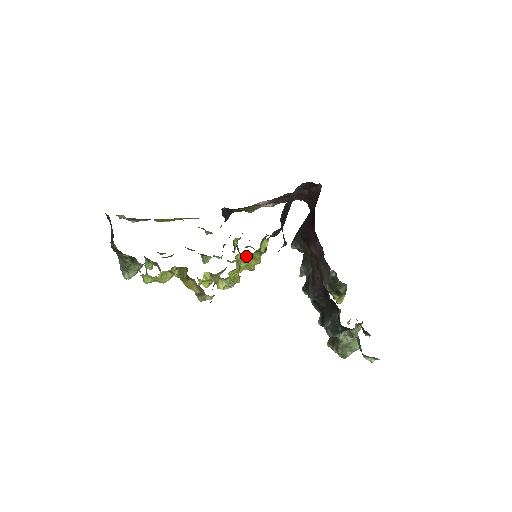
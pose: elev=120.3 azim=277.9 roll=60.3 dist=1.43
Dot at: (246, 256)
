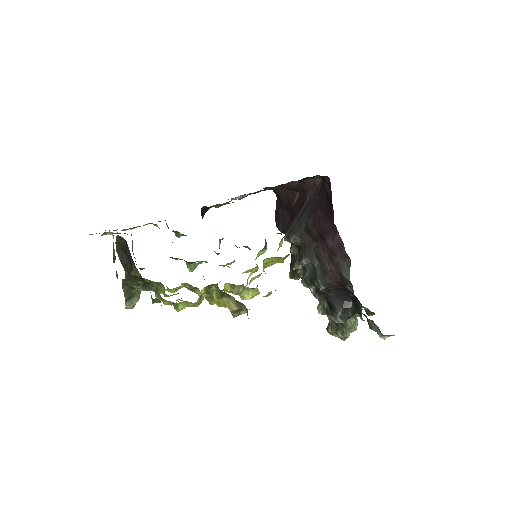
Dot at: (271, 260)
